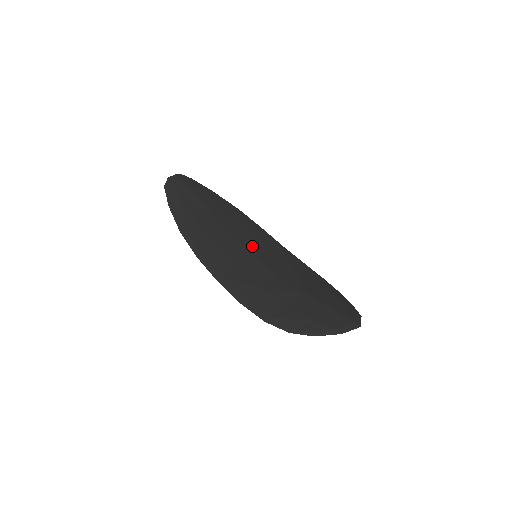
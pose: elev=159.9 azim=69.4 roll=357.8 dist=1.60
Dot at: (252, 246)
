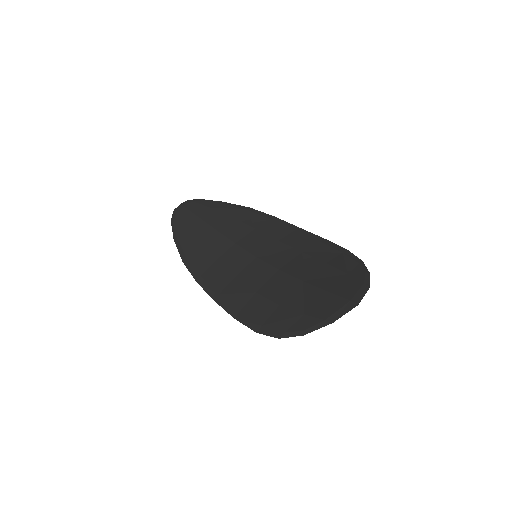
Dot at: (255, 245)
